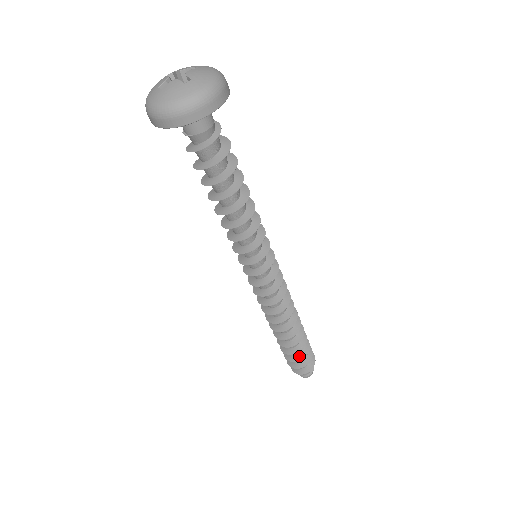
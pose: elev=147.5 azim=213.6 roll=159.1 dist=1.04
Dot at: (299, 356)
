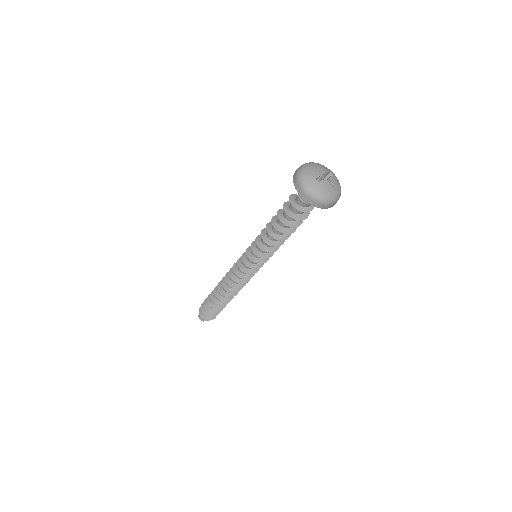
Dot at: (217, 310)
